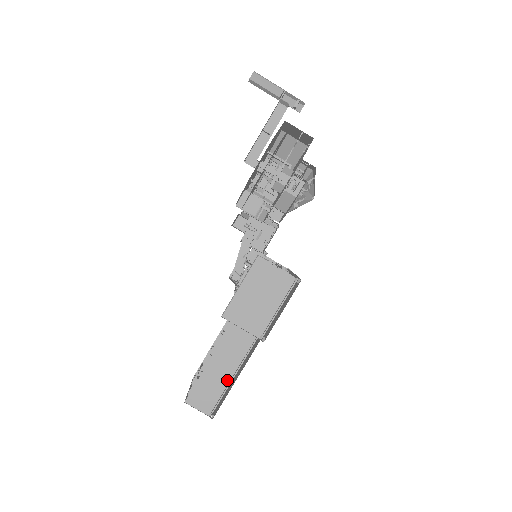
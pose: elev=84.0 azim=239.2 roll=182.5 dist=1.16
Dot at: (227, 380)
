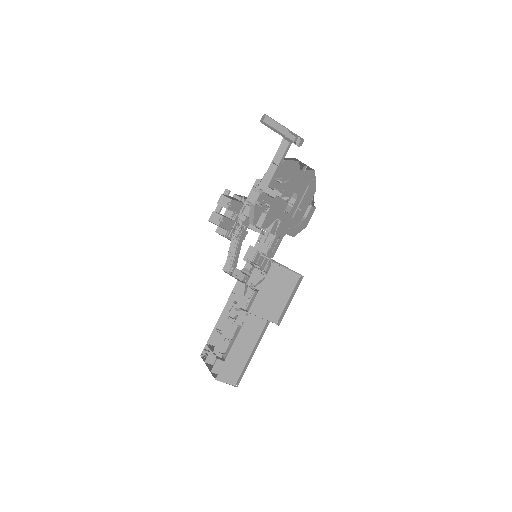
Dot at: (246, 357)
